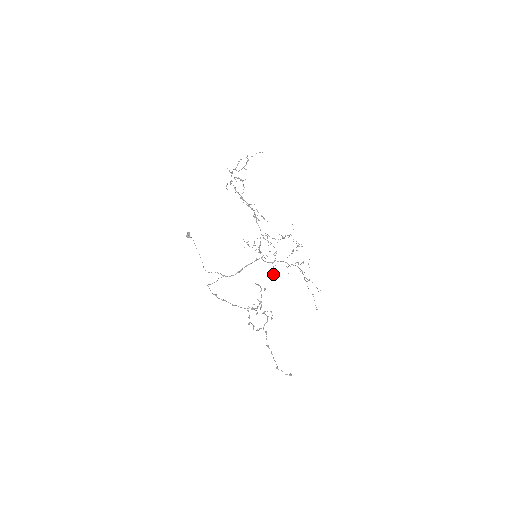
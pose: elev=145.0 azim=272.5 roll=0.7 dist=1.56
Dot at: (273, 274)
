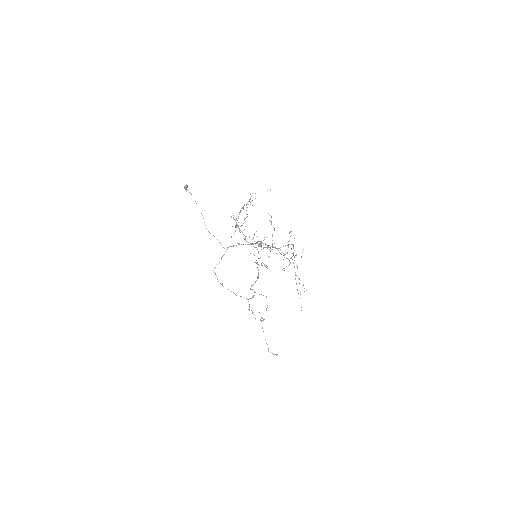
Dot at: occluded
